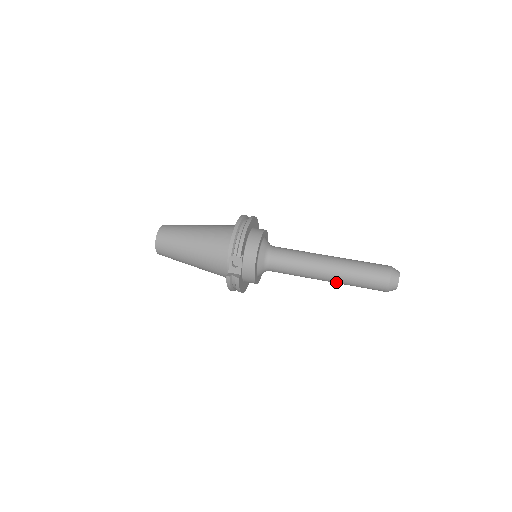
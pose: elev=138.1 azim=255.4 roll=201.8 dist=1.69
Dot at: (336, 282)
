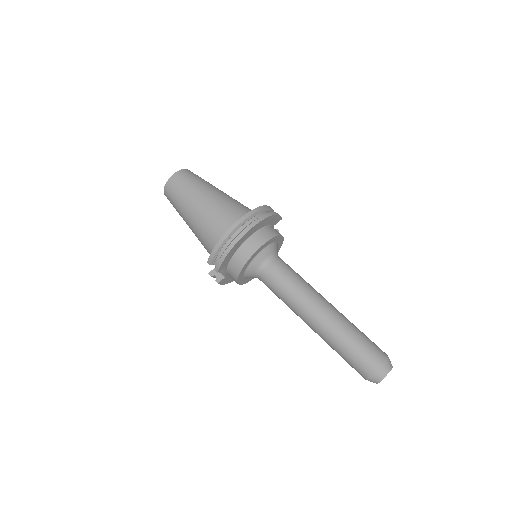
Dot at: occluded
